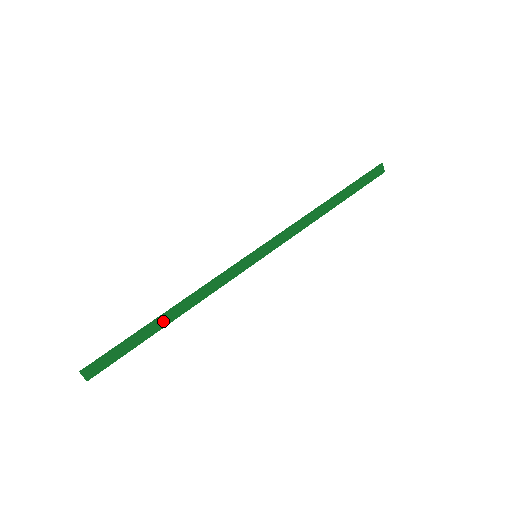
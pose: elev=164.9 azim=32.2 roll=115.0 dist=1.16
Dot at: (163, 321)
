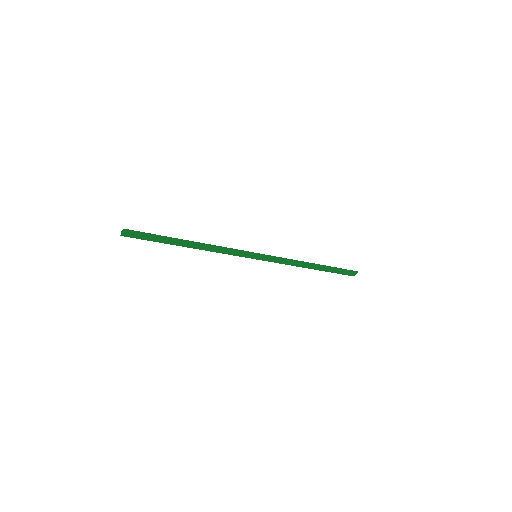
Dot at: (184, 243)
